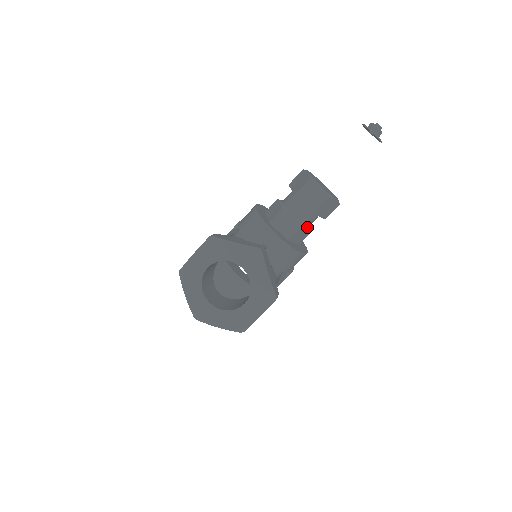
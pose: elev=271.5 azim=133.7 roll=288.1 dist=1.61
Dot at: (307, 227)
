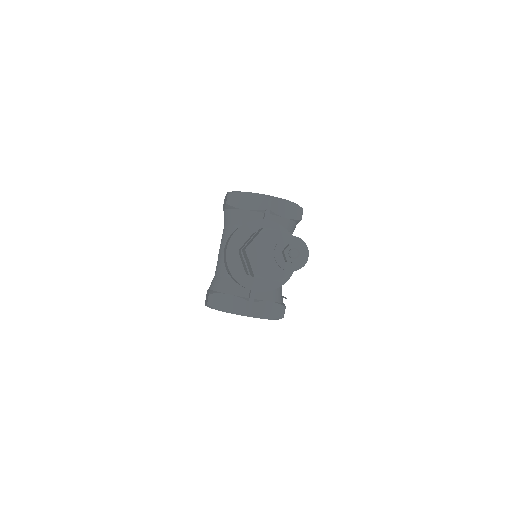
Dot at: occluded
